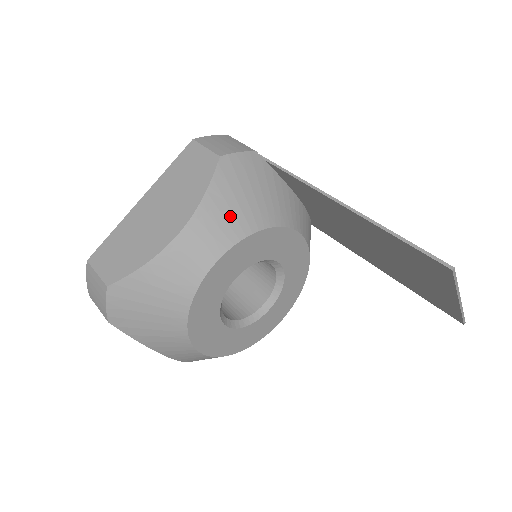
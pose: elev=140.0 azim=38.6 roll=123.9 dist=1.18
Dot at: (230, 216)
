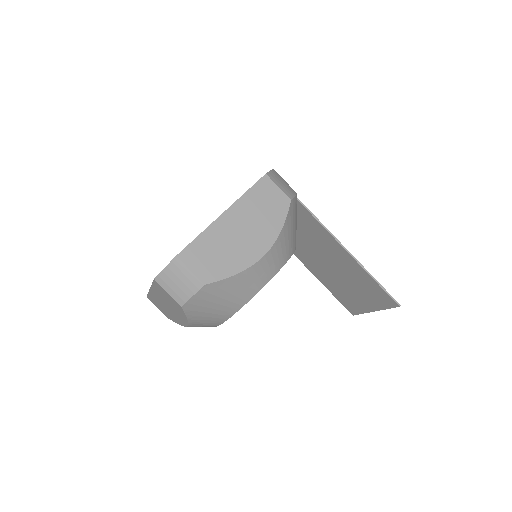
Dot at: (287, 244)
